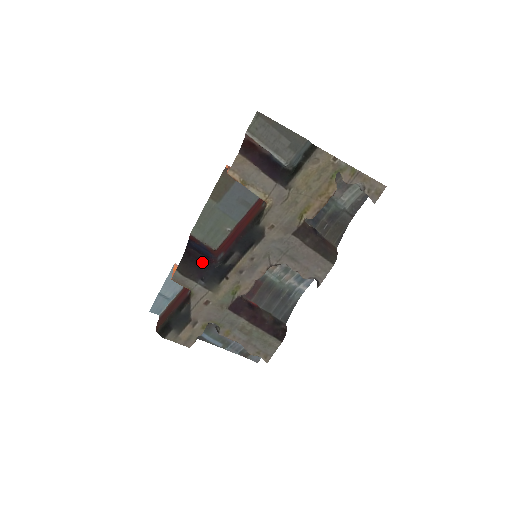
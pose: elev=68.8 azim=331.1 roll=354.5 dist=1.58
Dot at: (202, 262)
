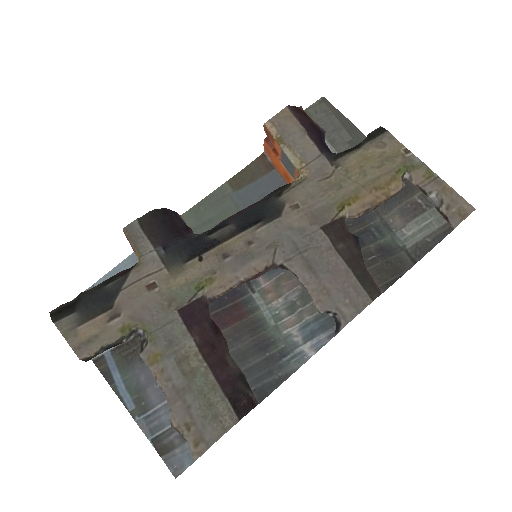
Dot at: (177, 231)
